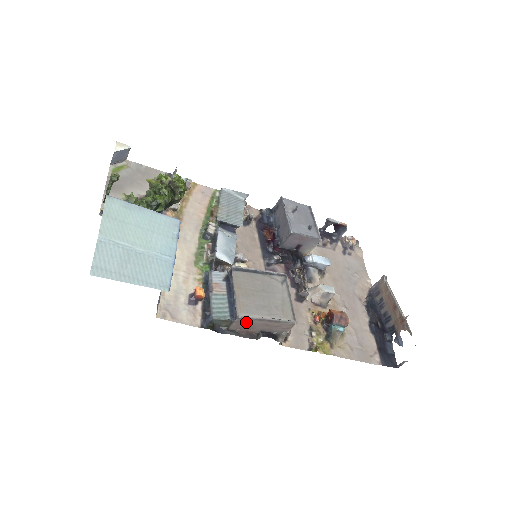
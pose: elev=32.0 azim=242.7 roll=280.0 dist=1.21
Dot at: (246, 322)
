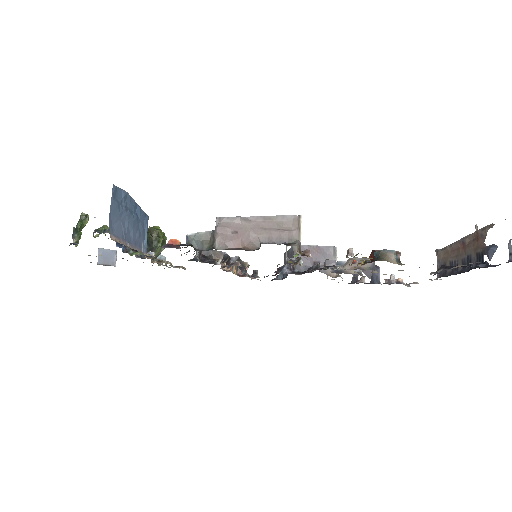
Dot at: (232, 229)
